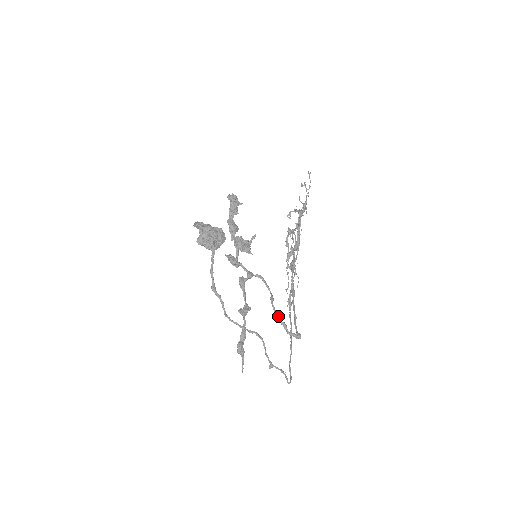
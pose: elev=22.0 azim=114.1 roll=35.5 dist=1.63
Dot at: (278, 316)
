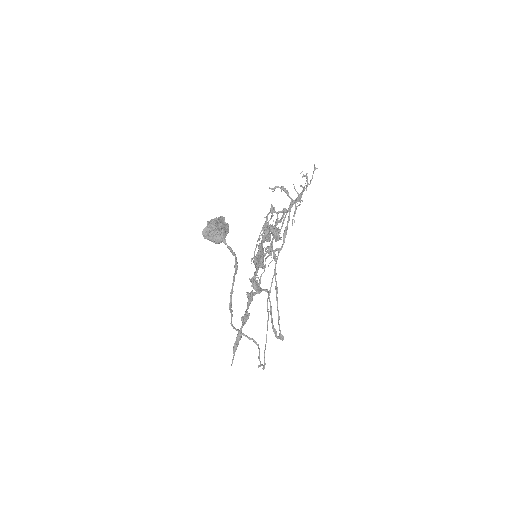
Dot at: occluded
